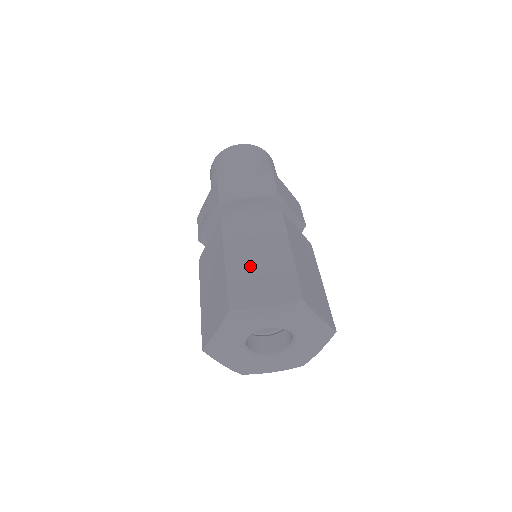
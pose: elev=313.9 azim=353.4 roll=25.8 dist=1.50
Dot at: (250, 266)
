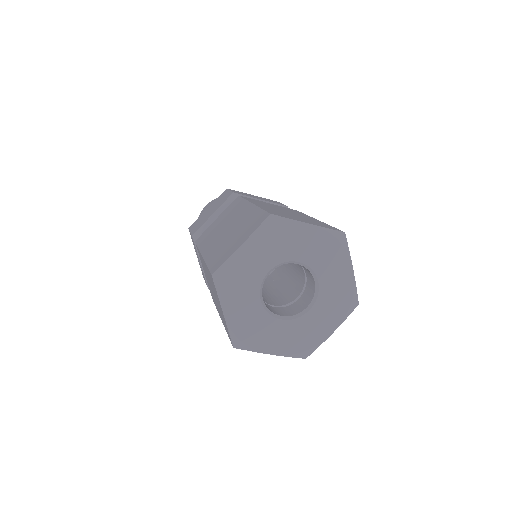
Dot at: (222, 239)
